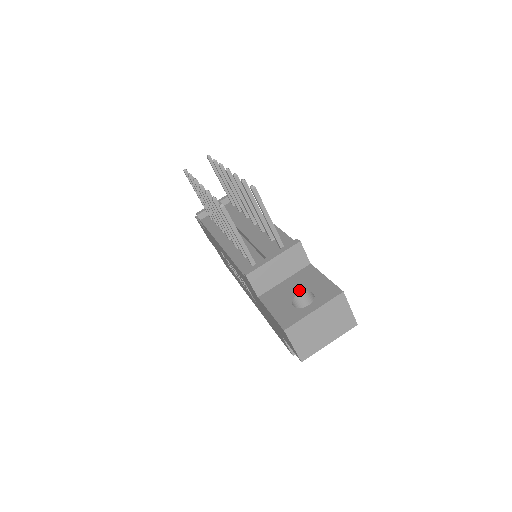
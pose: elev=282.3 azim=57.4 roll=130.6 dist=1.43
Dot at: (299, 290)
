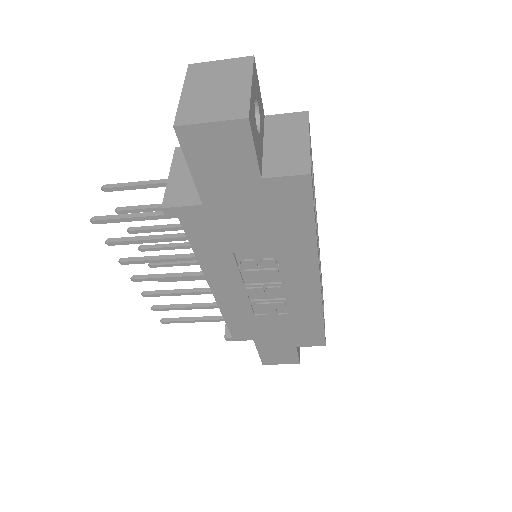
Dot at: occluded
